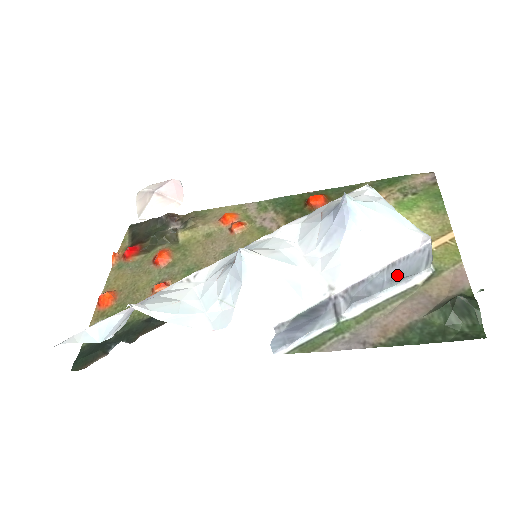
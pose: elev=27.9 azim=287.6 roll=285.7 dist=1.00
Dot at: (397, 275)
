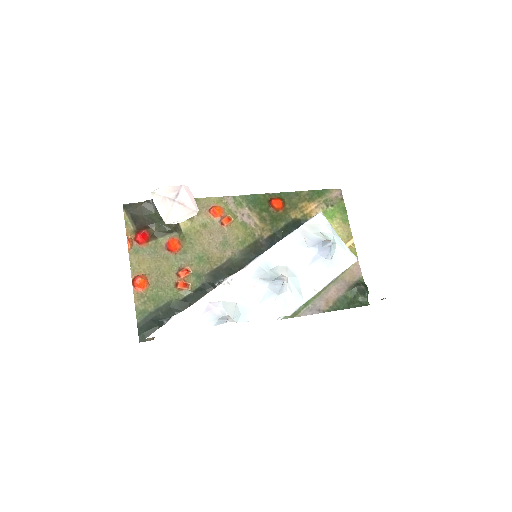
Dot at: occluded
